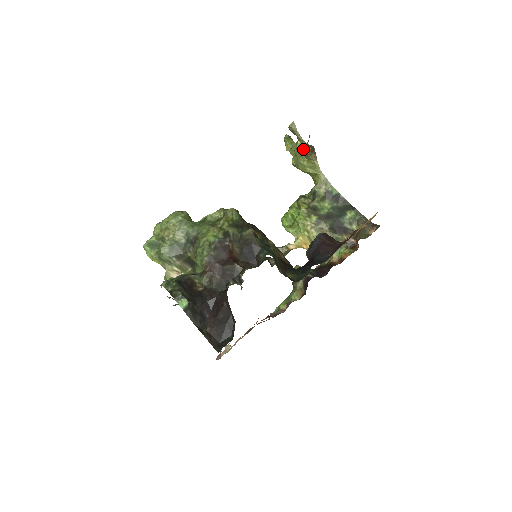
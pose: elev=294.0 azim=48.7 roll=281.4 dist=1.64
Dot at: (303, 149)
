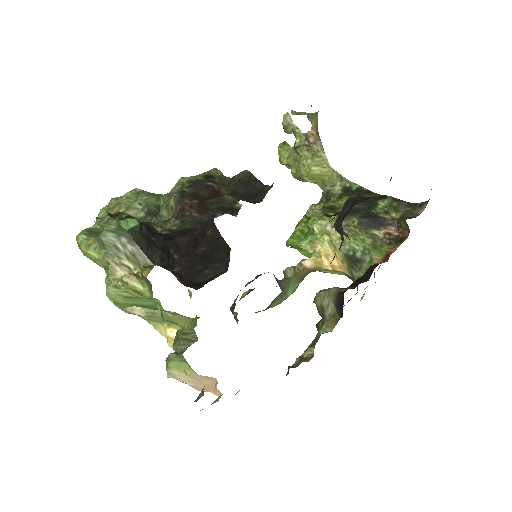
Dot at: occluded
